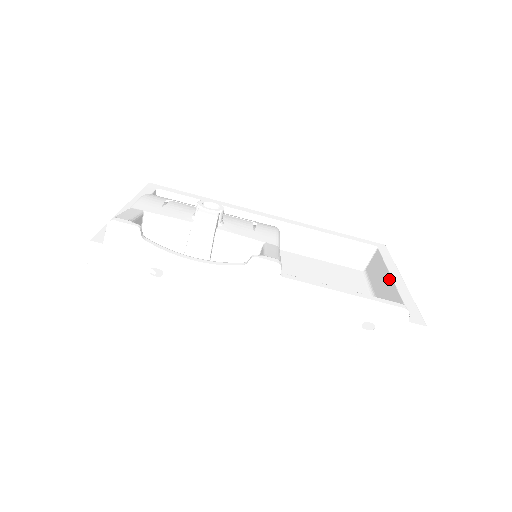
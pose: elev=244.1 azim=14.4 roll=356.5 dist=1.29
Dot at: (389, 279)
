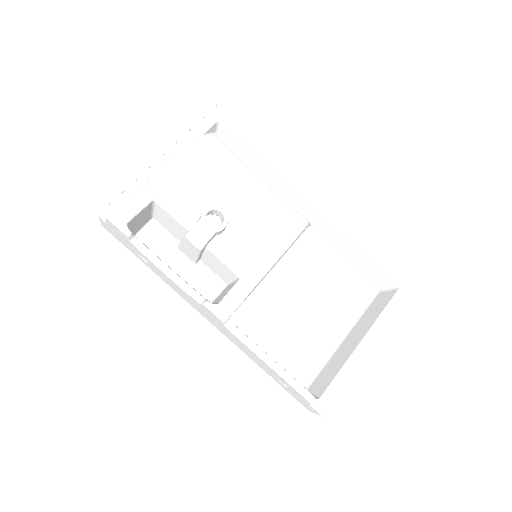
Dot at: (359, 340)
